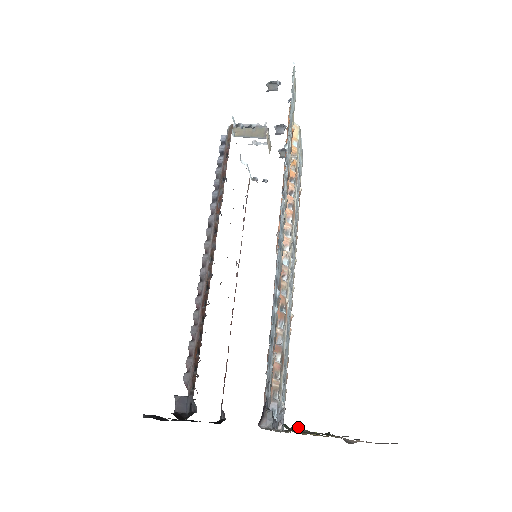
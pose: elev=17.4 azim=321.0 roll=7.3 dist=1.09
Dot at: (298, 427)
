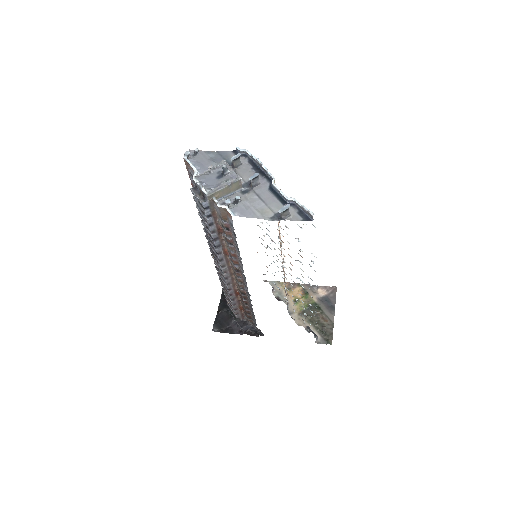
Dot at: (297, 301)
